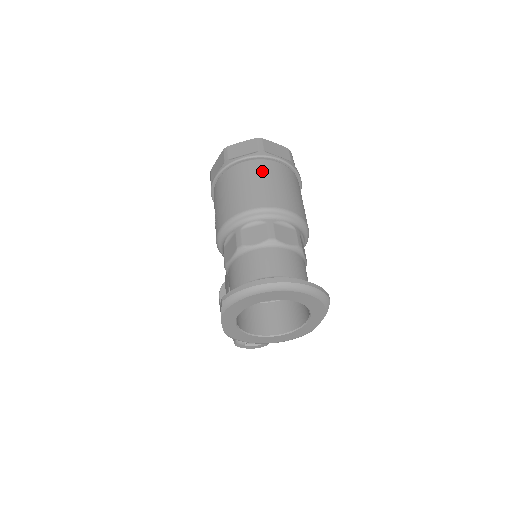
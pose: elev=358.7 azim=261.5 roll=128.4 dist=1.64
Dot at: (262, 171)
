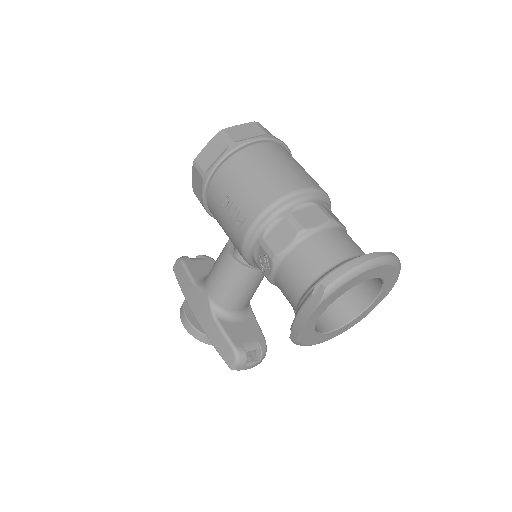
Dot at: (281, 153)
